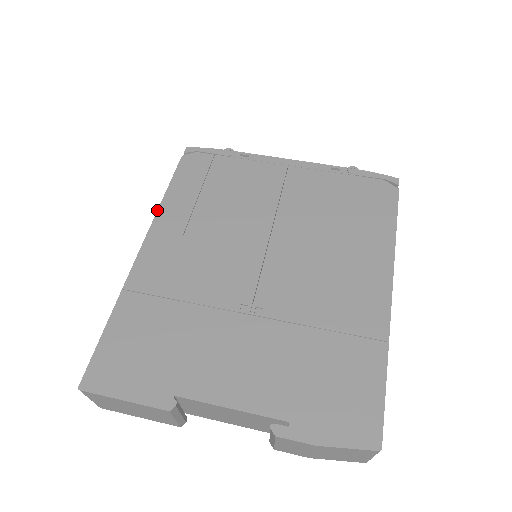
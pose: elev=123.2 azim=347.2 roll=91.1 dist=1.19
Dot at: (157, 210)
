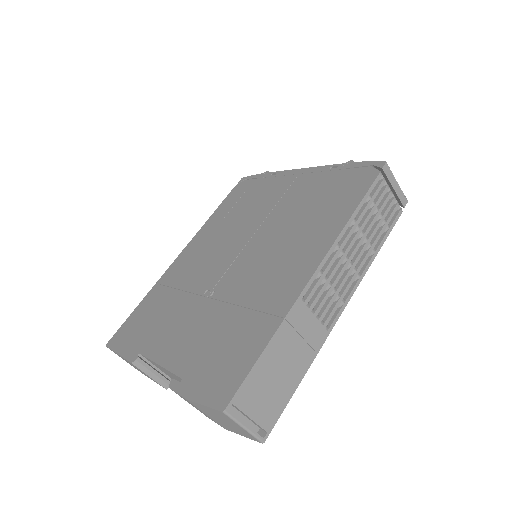
Dot at: (201, 227)
